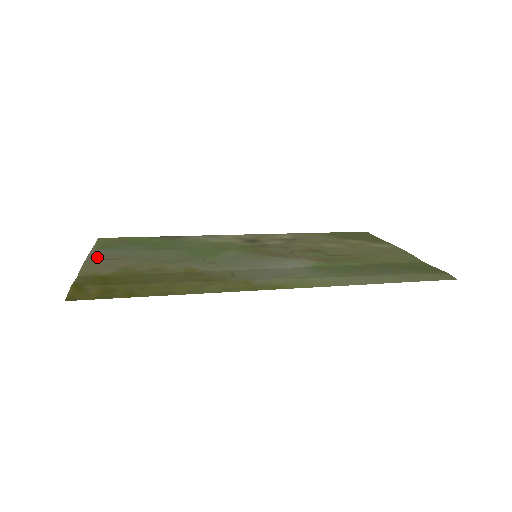
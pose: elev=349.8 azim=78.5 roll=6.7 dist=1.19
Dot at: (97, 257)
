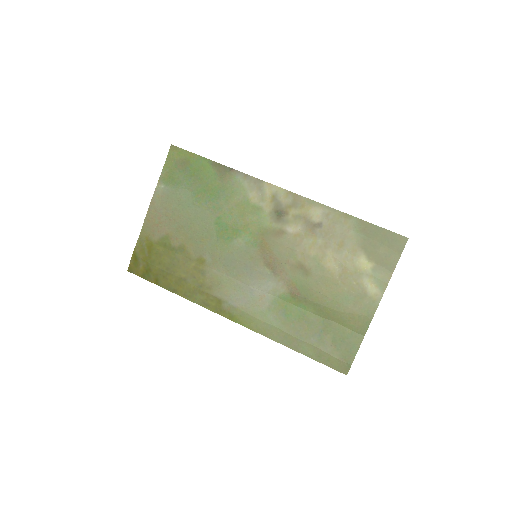
Dot at: (157, 204)
